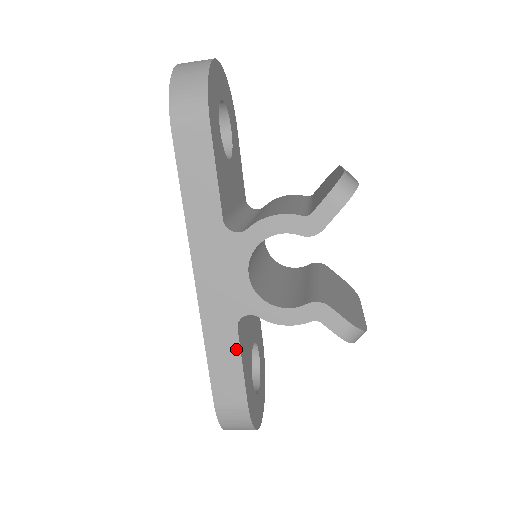
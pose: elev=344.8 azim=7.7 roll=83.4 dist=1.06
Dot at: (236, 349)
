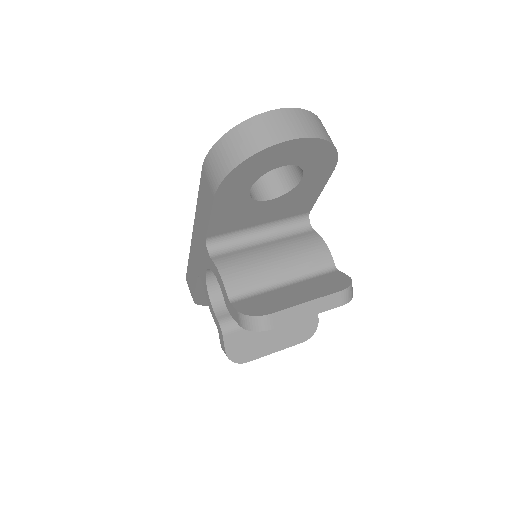
Dot at: (195, 280)
